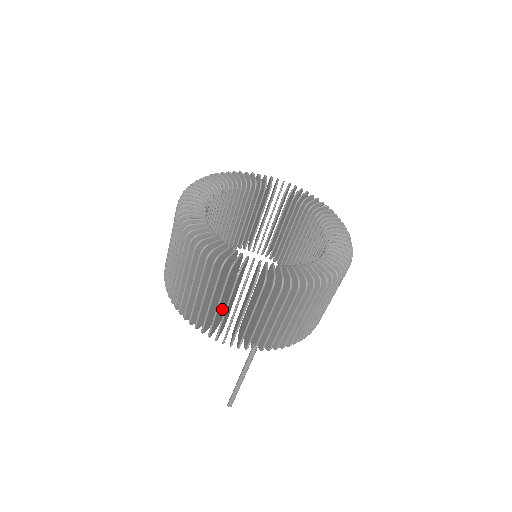
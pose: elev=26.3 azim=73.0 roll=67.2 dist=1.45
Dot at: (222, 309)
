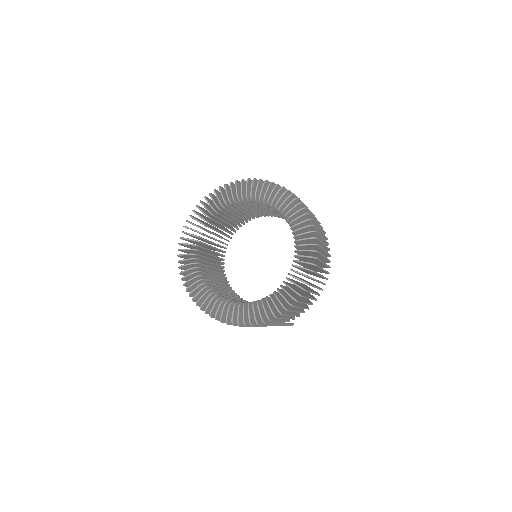
Dot at: occluded
